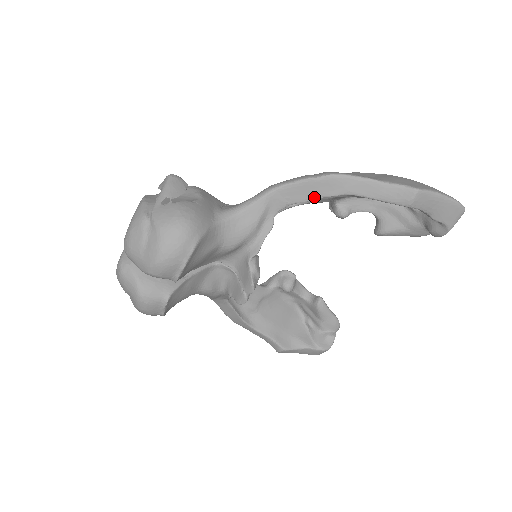
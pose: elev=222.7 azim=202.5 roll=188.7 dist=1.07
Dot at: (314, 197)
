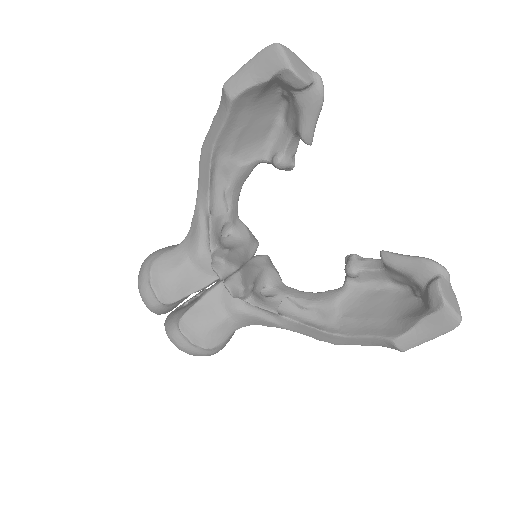
Dot at: (208, 172)
